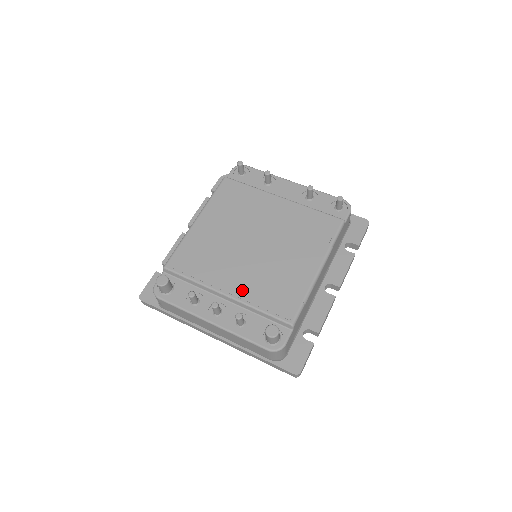
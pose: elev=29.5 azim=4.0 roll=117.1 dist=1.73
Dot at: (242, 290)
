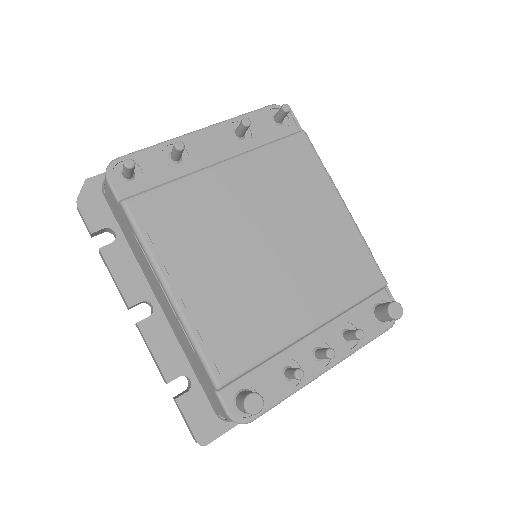
Dot at: (319, 307)
